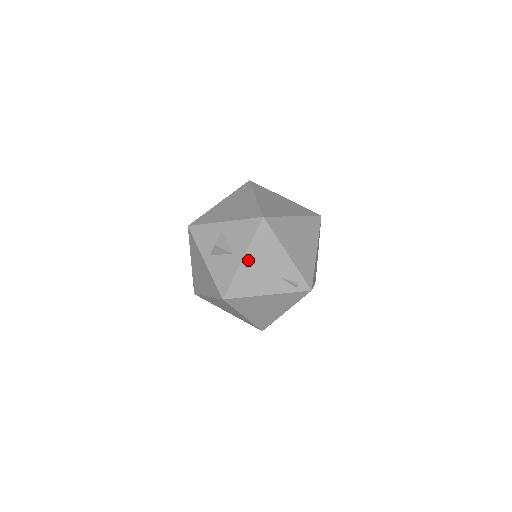
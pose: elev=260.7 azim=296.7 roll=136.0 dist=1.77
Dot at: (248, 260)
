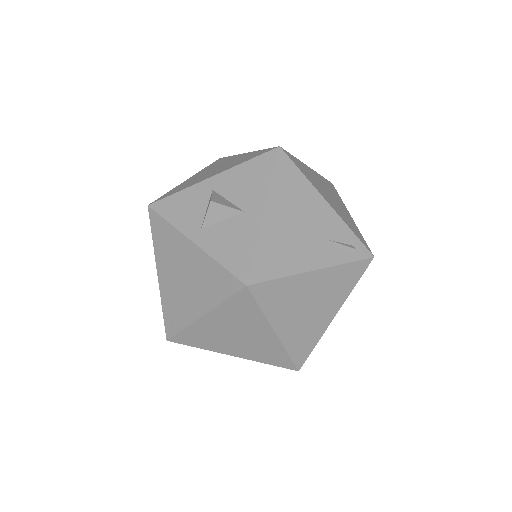
Dot at: (272, 213)
